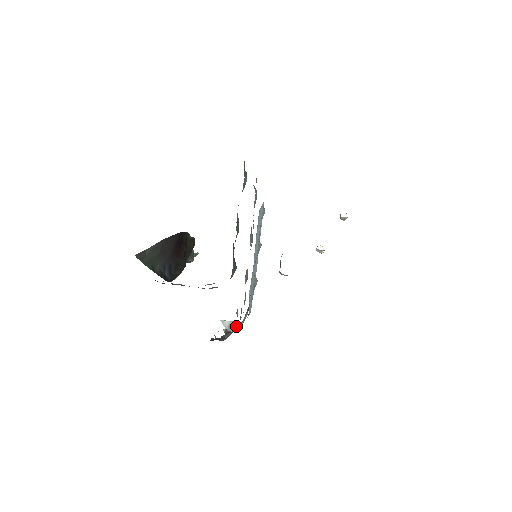
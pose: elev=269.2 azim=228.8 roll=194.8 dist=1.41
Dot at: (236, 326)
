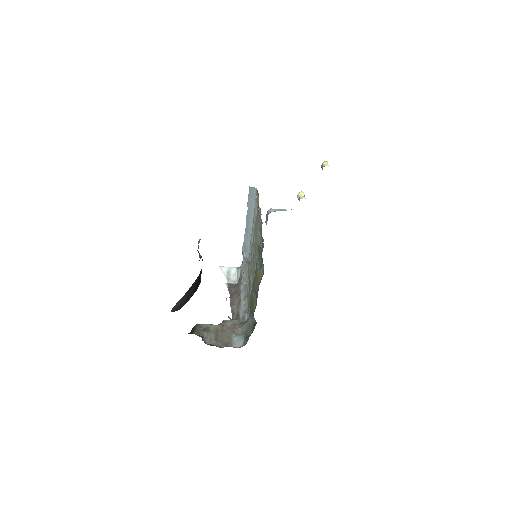
Dot at: (233, 273)
